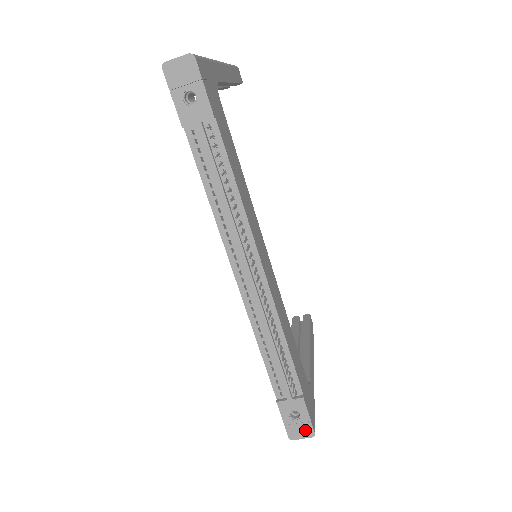
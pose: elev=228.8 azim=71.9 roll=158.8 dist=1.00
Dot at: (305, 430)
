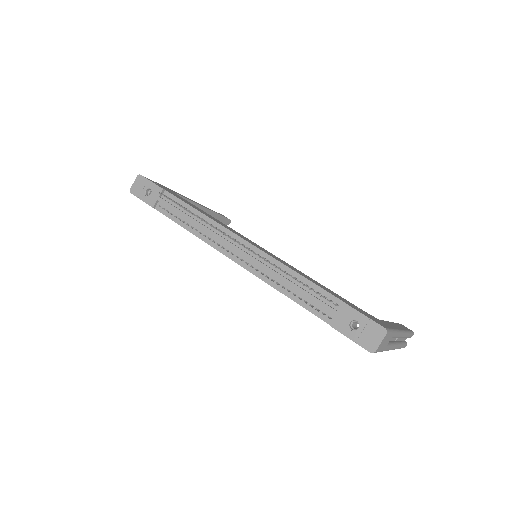
Dot at: (374, 332)
